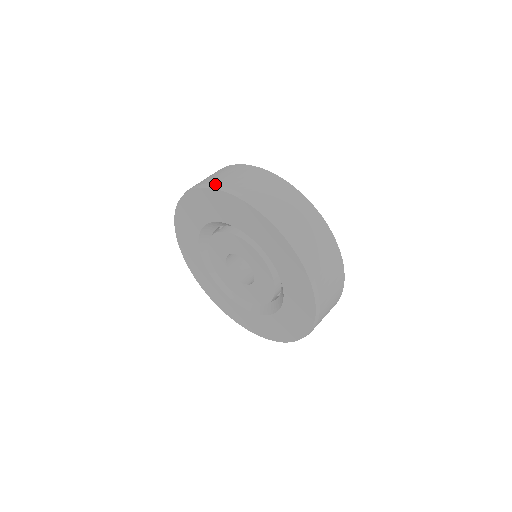
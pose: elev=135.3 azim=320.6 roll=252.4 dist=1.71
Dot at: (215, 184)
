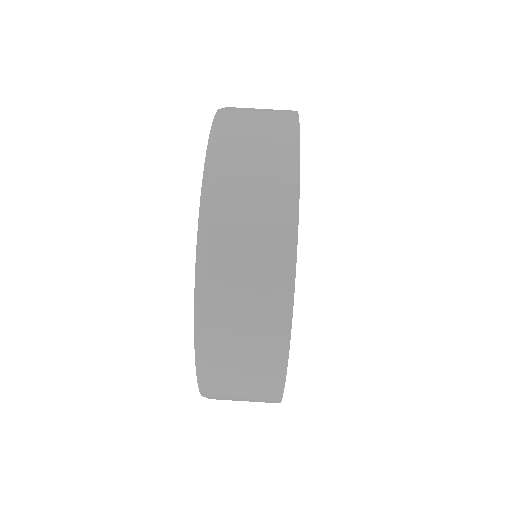
Dot at: (204, 295)
